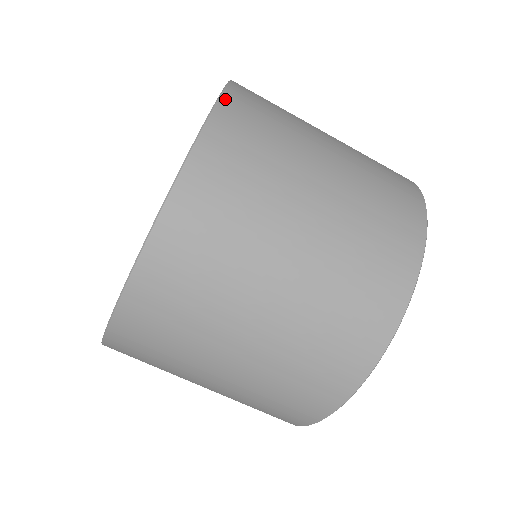
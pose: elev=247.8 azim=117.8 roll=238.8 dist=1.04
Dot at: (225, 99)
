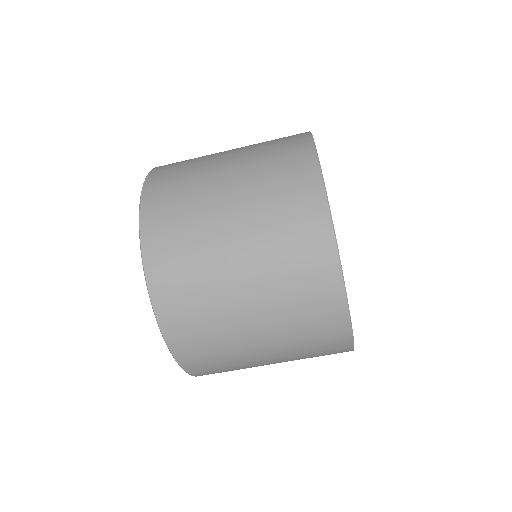
Dot at: (144, 237)
